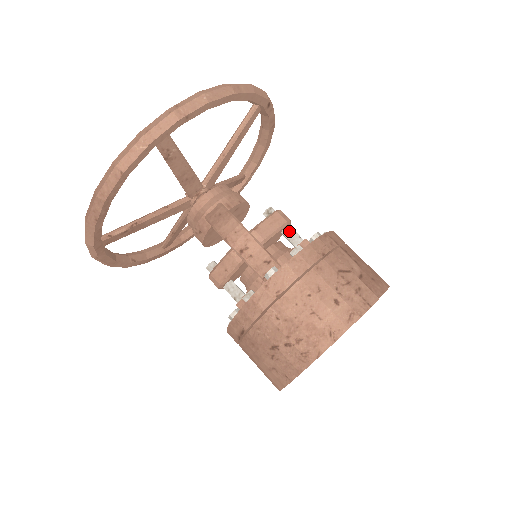
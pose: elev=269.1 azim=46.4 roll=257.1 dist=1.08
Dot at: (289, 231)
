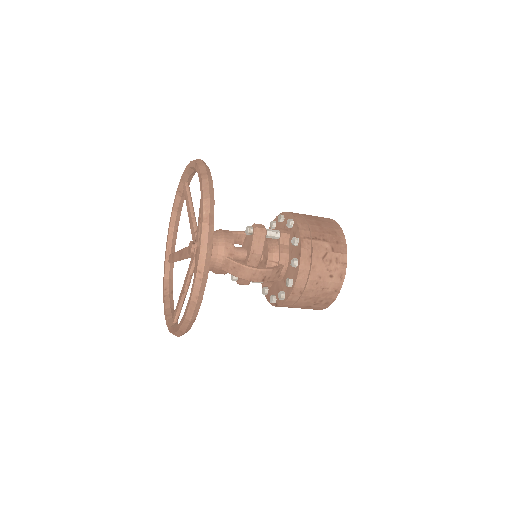
Dot at: (269, 235)
